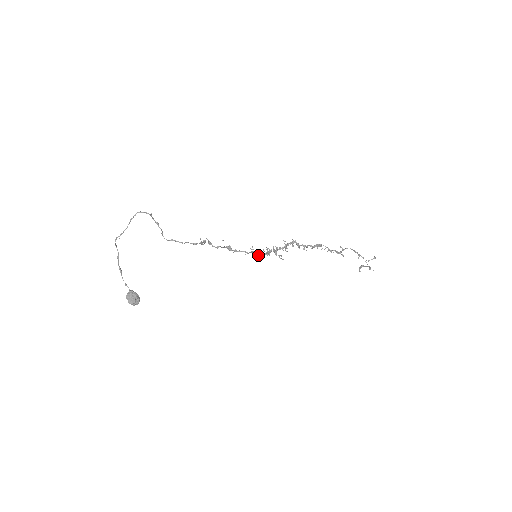
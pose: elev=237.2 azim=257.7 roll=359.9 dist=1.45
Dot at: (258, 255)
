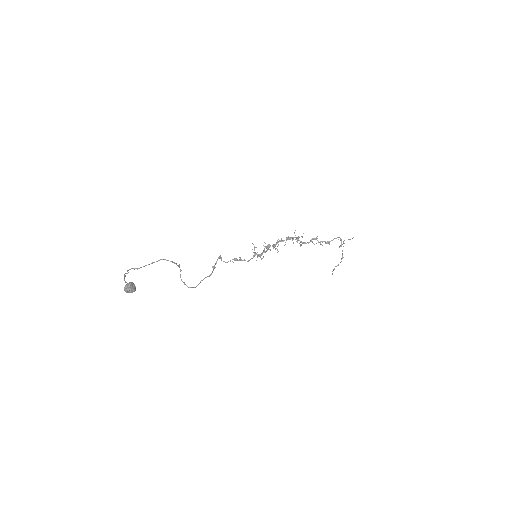
Dot at: (258, 255)
